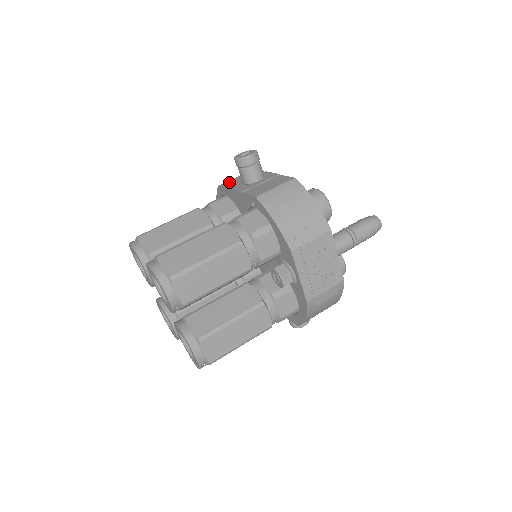
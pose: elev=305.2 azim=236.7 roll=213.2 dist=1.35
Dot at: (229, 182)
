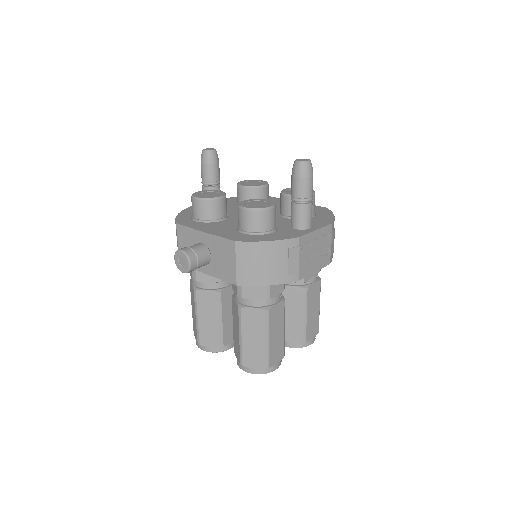
Dot at: occluded
